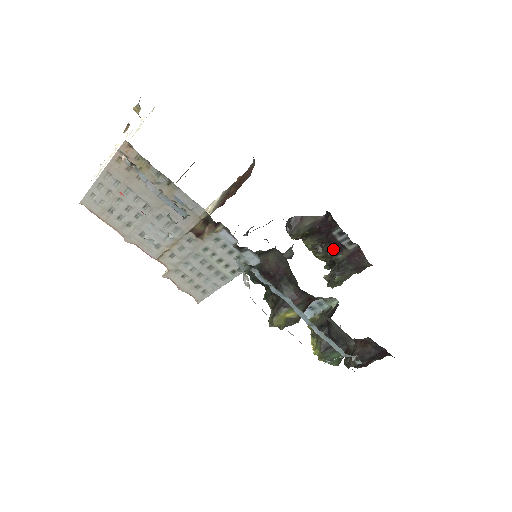
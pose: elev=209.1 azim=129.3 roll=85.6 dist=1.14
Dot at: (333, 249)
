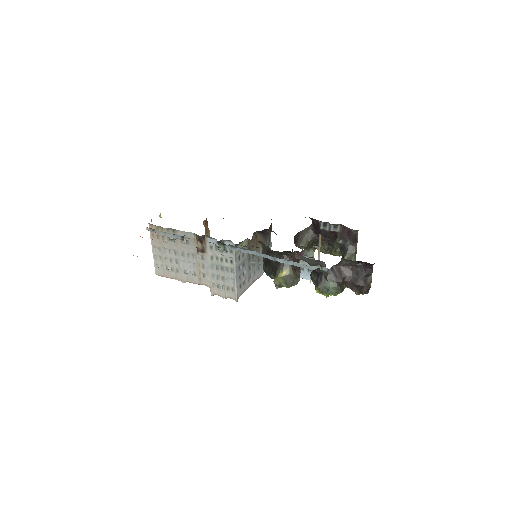
Dot at: (334, 240)
